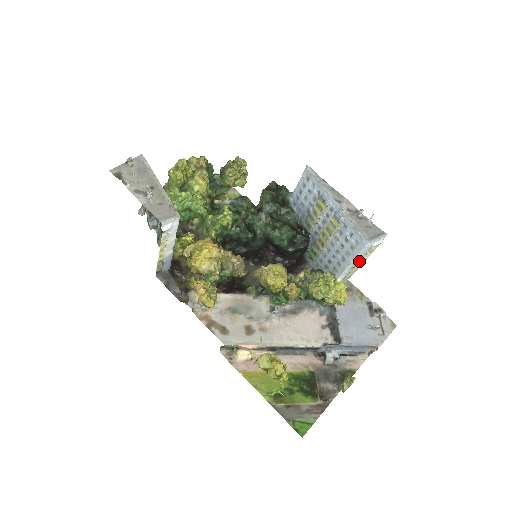
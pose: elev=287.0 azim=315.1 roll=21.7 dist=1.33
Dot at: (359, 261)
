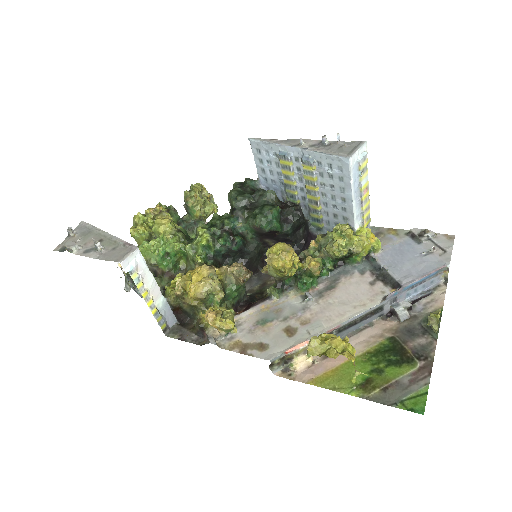
Dot at: (360, 191)
